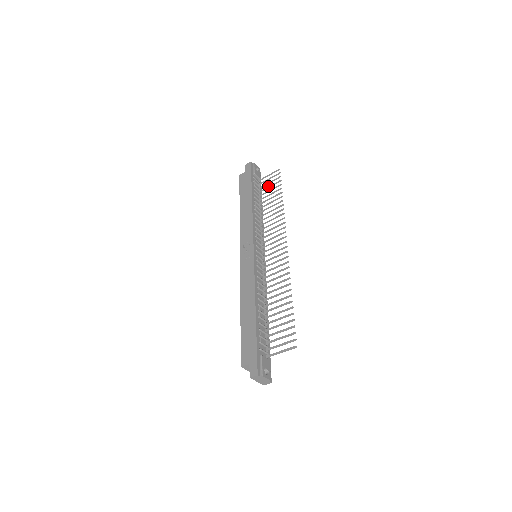
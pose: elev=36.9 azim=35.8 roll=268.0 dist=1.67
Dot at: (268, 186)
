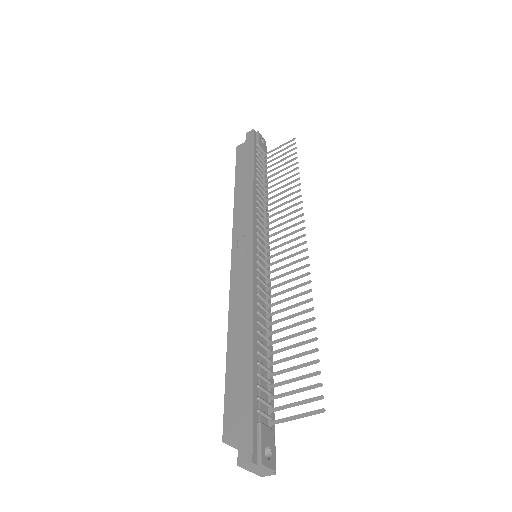
Dot at: occluded
